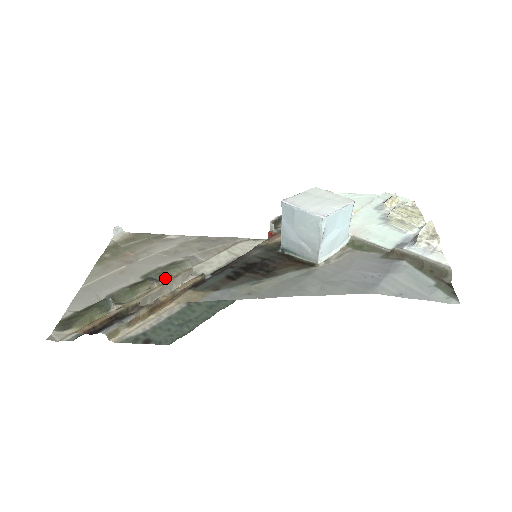
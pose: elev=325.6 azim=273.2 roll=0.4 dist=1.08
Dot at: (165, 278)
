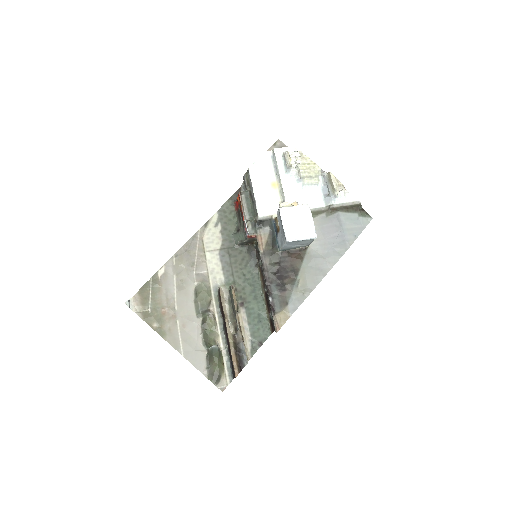
Dot at: (209, 305)
